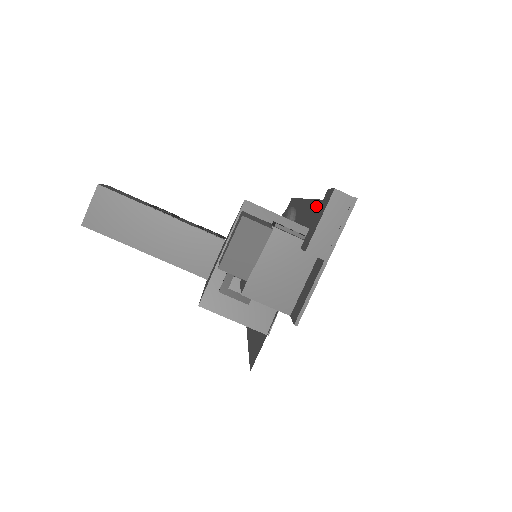
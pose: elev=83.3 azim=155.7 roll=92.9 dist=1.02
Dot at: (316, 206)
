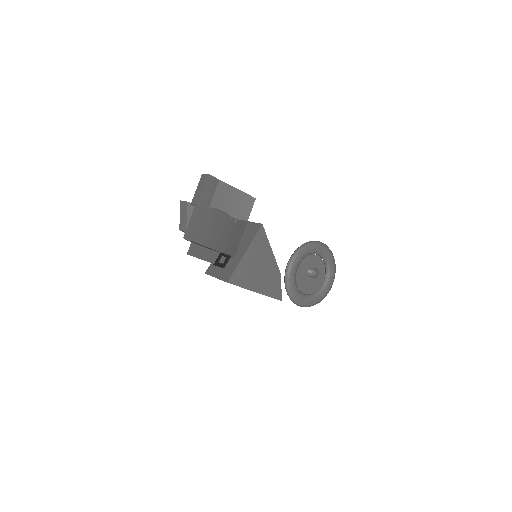
Dot at: occluded
